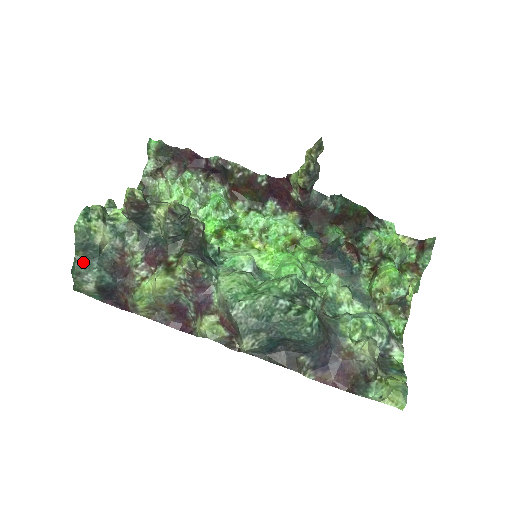
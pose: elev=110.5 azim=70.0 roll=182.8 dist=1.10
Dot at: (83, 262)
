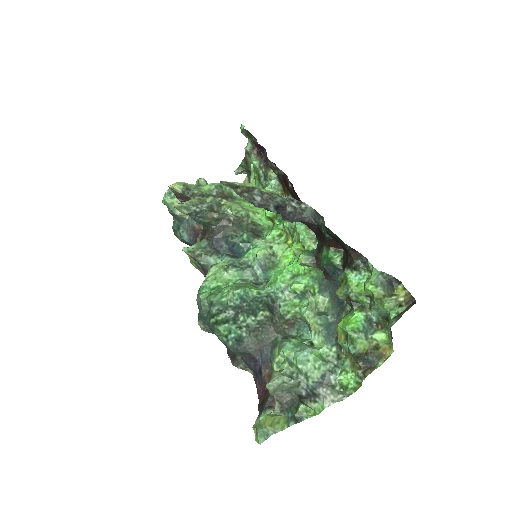
Dot at: (177, 223)
